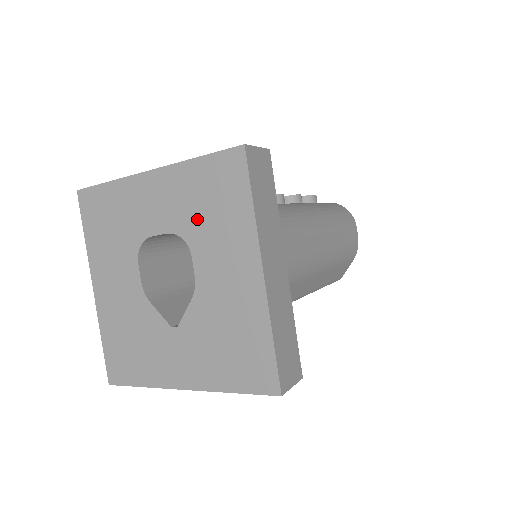
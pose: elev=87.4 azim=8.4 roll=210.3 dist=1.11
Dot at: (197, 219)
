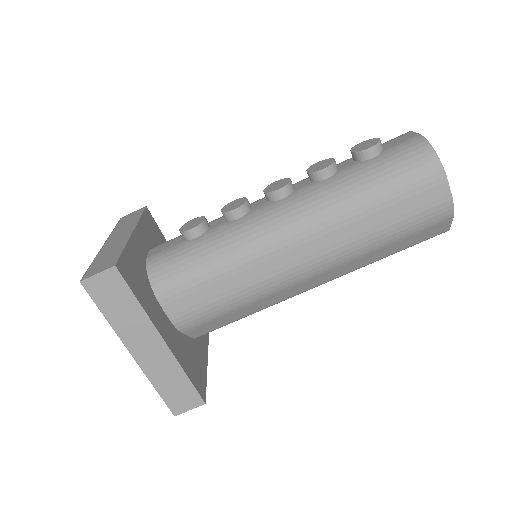
Dot at: occluded
